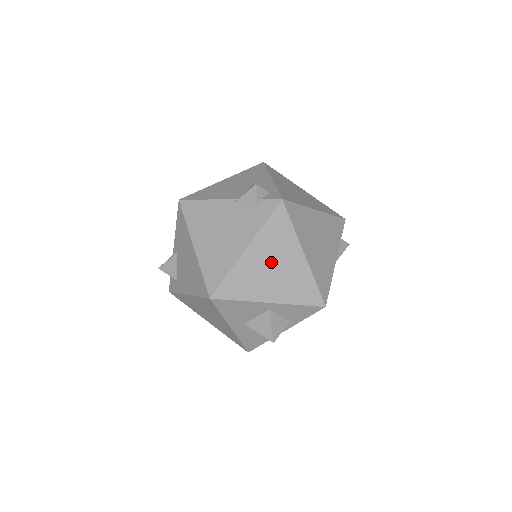
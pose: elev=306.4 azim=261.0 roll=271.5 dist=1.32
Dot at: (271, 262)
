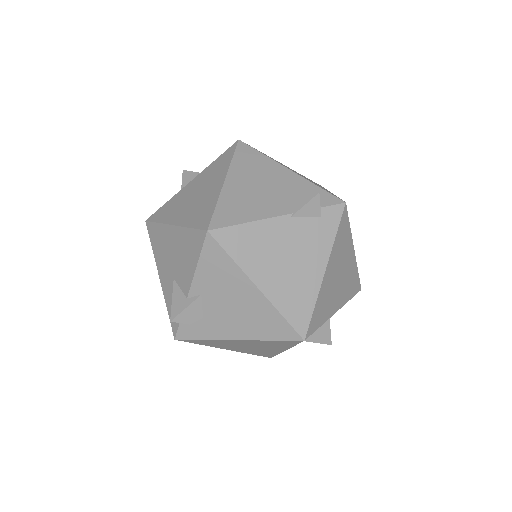
Dot at: (338, 272)
